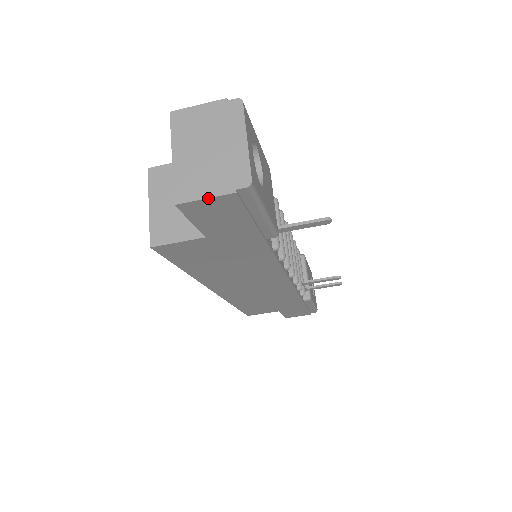
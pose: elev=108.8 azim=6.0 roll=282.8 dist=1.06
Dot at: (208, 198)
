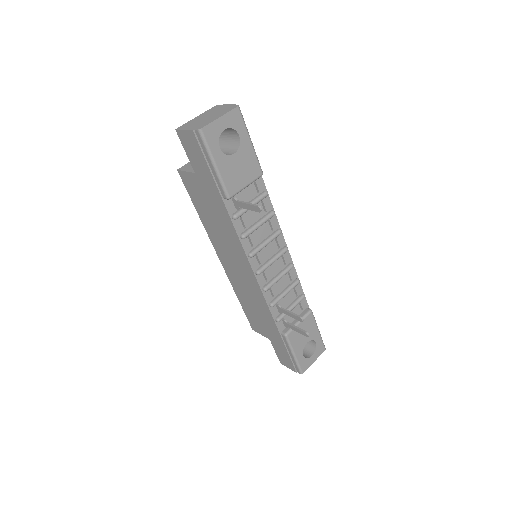
Dot at: (185, 130)
